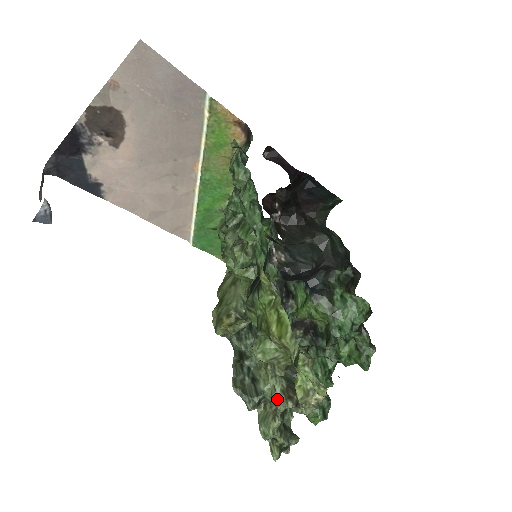
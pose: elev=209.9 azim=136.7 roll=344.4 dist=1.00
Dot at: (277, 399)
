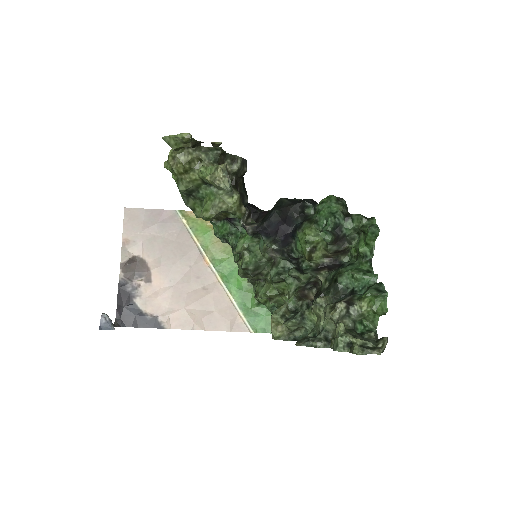
Dot at: (329, 315)
